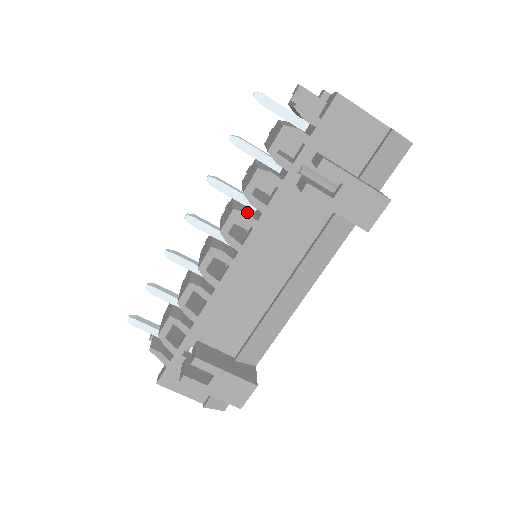
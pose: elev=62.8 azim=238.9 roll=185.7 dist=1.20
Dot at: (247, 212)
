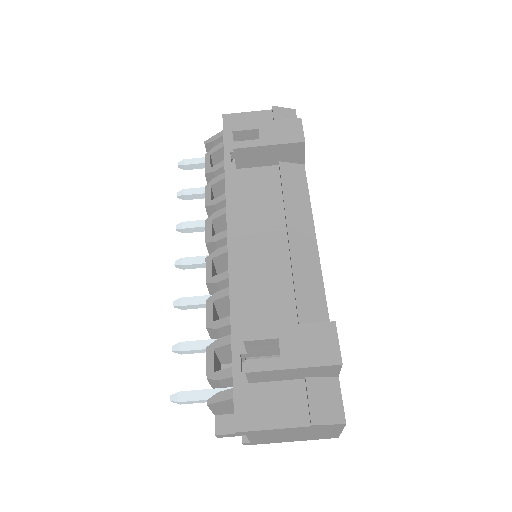
Dot at: (216, 214)
